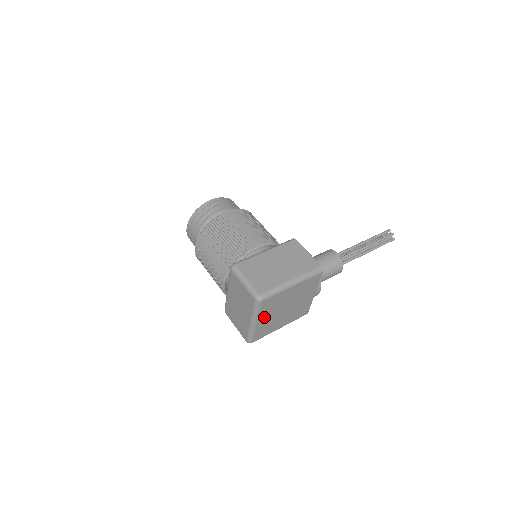
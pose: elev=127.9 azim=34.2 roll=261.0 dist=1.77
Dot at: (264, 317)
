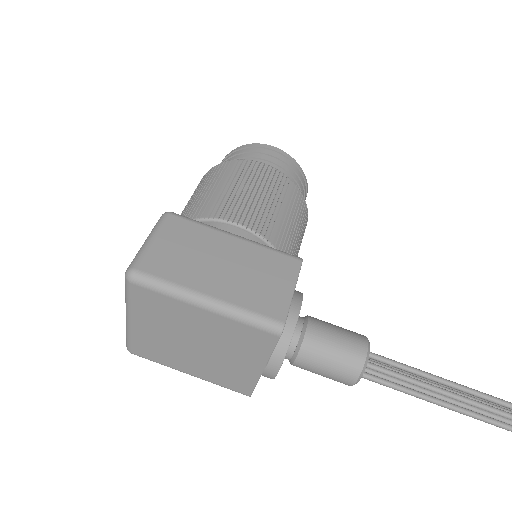
Dot at: (146, 322)
